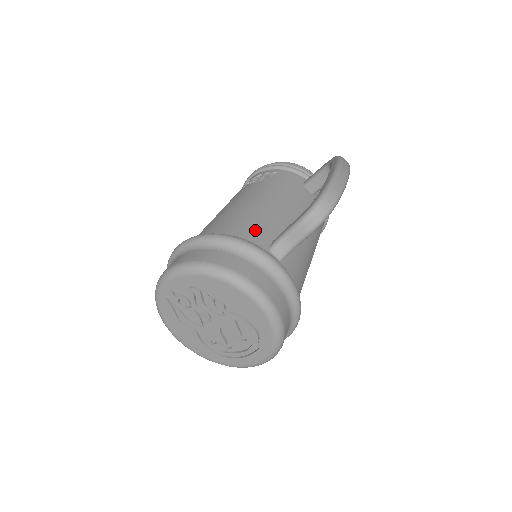
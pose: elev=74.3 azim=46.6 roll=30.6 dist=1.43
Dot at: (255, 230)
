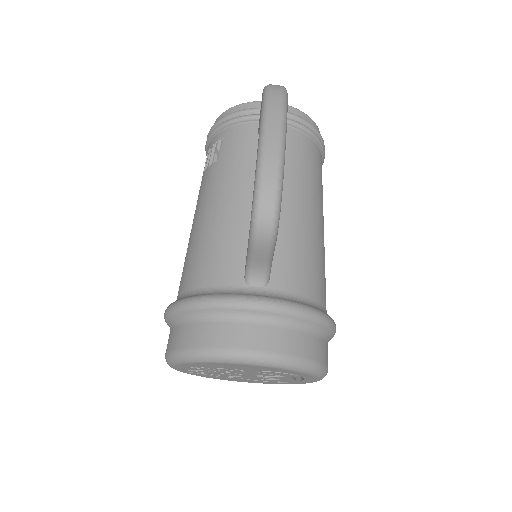
Dot at: (220, 264)
